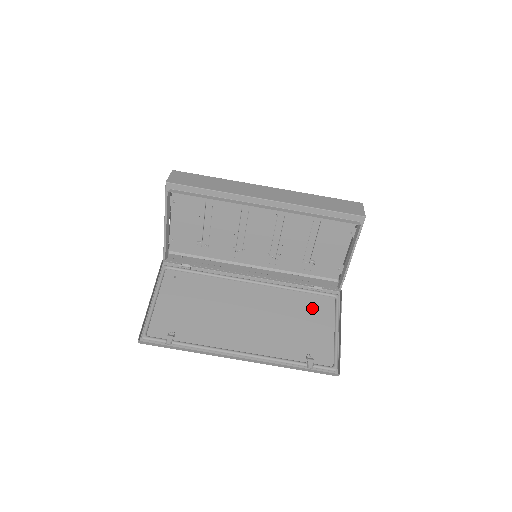
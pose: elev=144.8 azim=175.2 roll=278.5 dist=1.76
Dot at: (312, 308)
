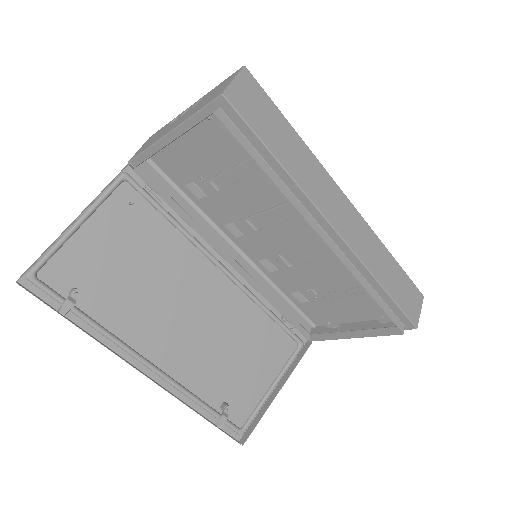
Dot at: (267, 345)
